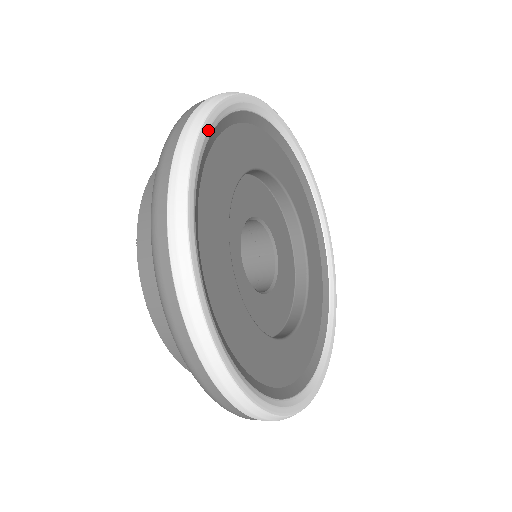
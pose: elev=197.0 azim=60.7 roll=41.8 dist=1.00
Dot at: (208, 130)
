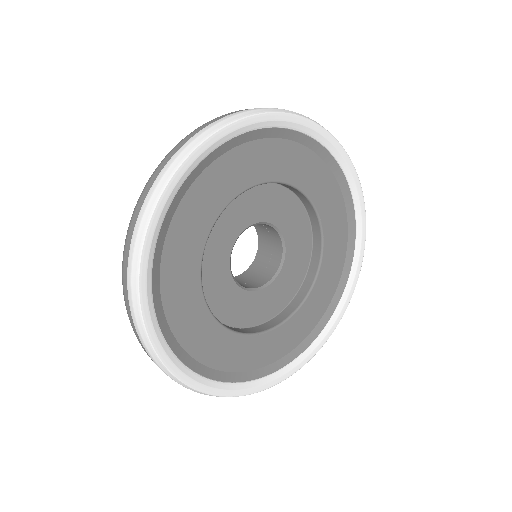
Dot at: (173, 363)
